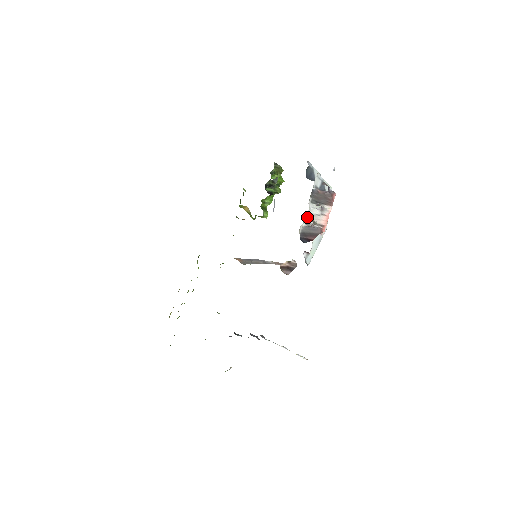
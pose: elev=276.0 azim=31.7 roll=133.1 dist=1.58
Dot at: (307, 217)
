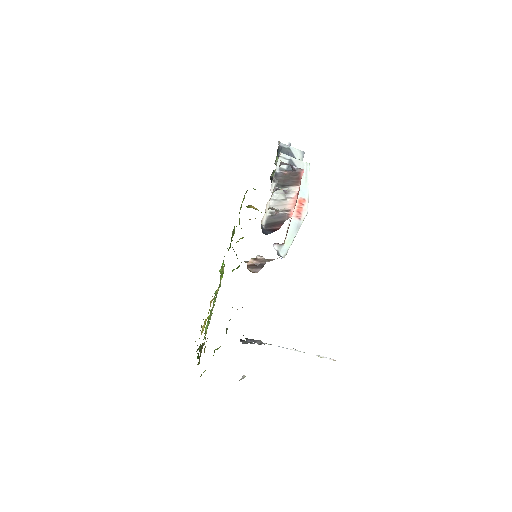
Dot at: (271, 205)
